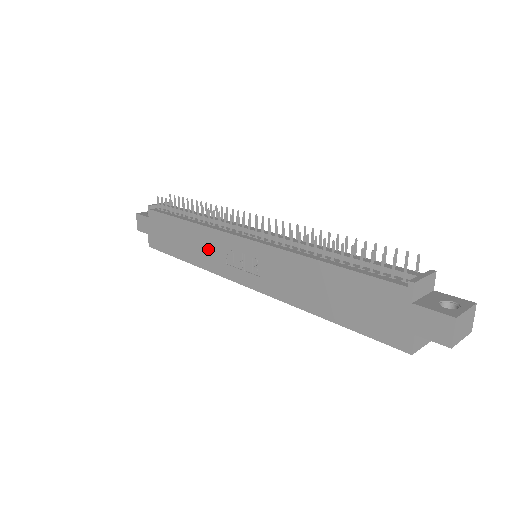
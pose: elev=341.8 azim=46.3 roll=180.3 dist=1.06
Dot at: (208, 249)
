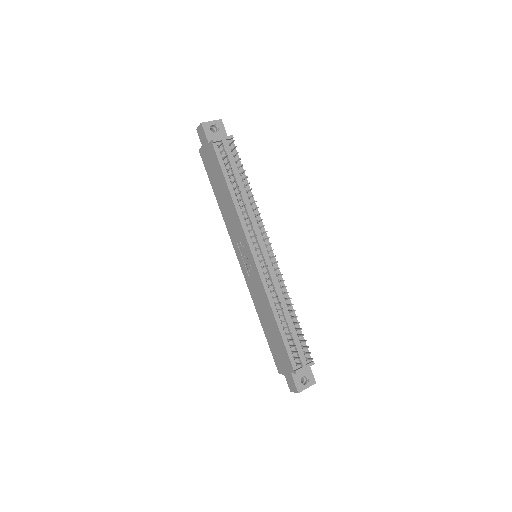
Dot at: (233, 224)
